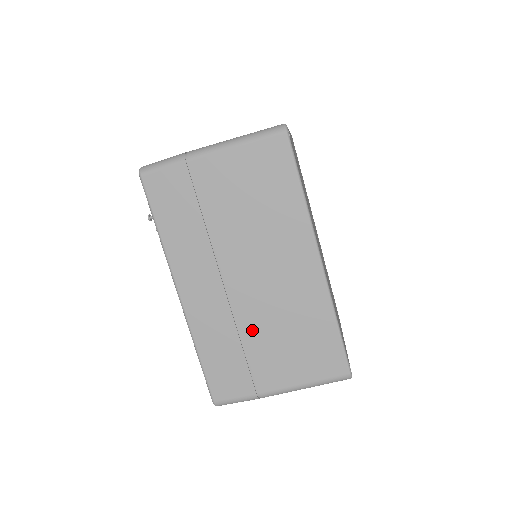
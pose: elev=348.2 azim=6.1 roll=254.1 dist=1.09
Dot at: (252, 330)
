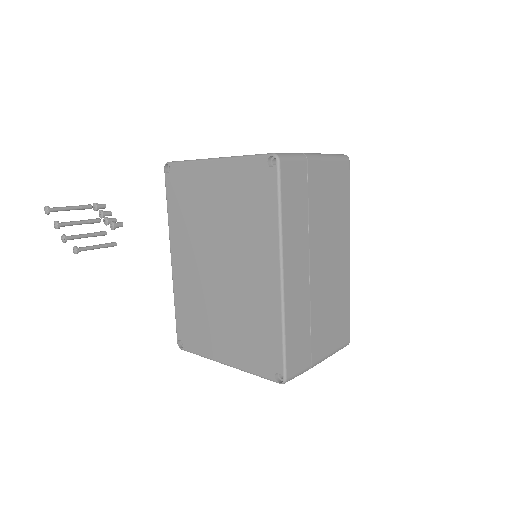
Dot at: (316, 308)
